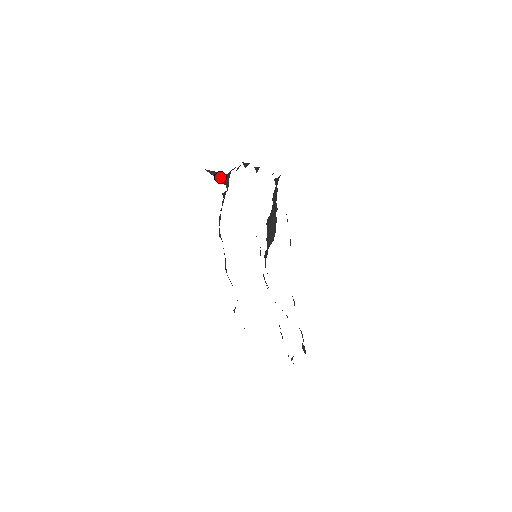
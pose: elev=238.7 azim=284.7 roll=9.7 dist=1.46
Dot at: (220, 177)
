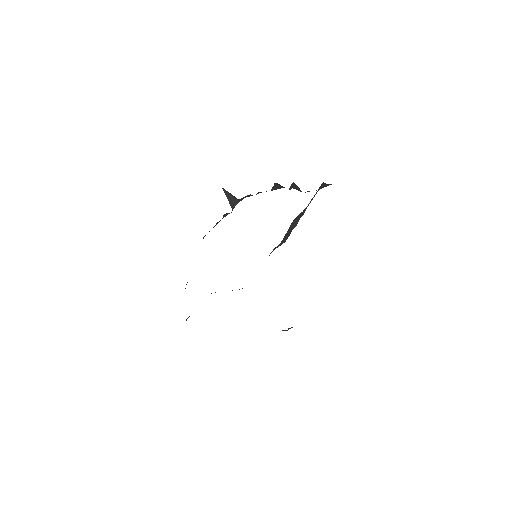
Dot at: (230, 200)
